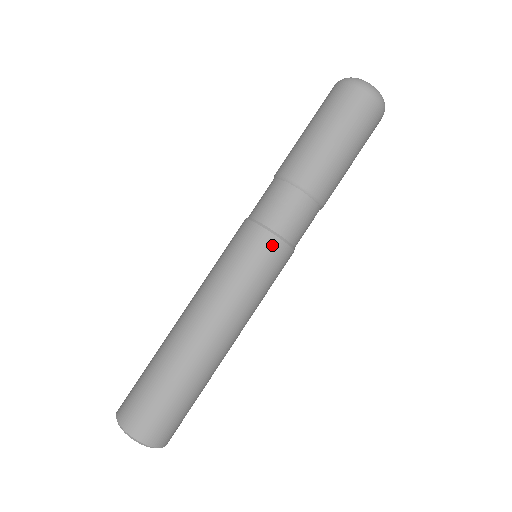
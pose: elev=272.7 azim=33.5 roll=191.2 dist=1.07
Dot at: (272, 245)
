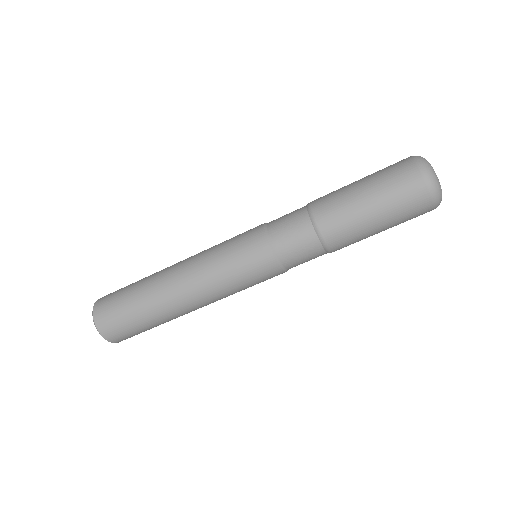
Dot at: (274, 271)
